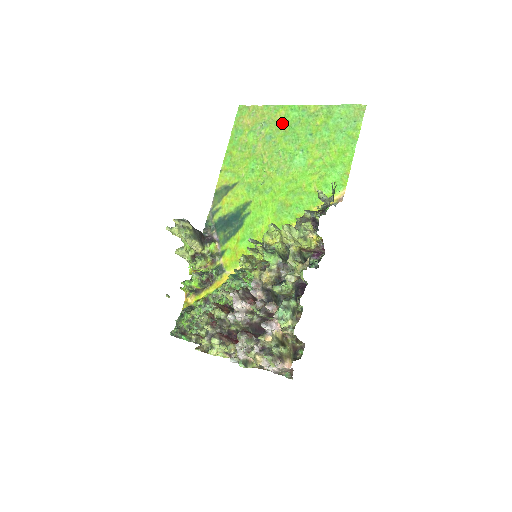
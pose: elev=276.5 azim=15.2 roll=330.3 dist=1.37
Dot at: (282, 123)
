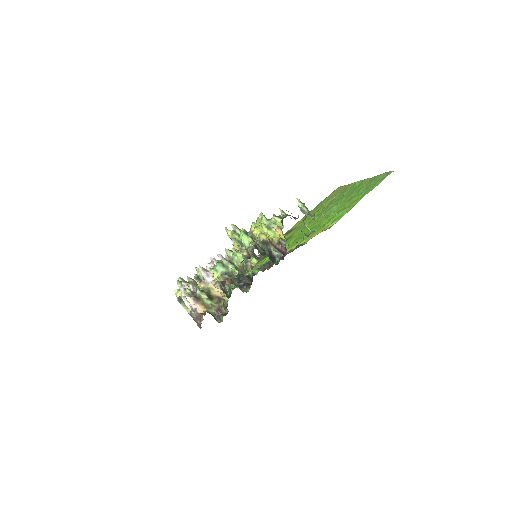
Dot at: (347, 191)
